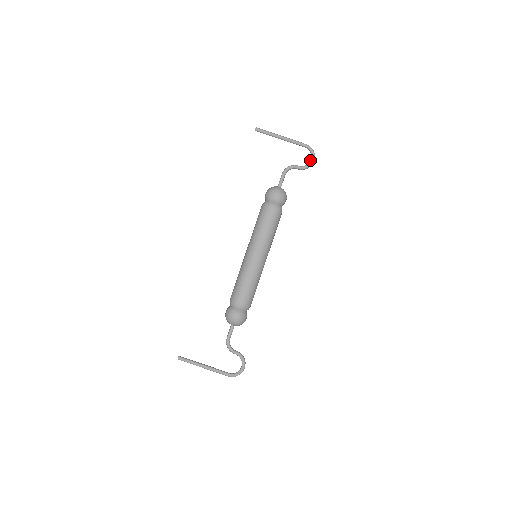
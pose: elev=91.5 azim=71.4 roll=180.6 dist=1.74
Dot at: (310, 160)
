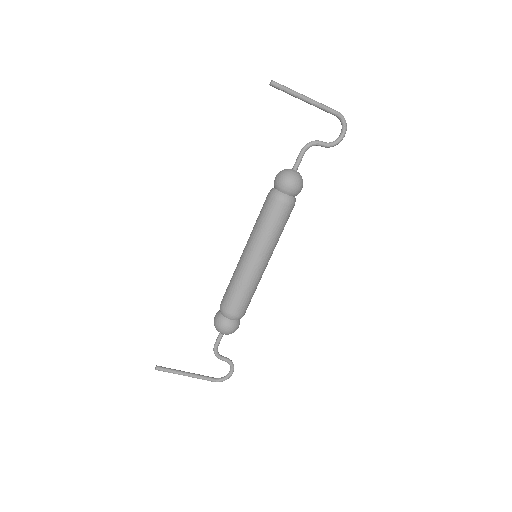
Dot at: (339, 135)
